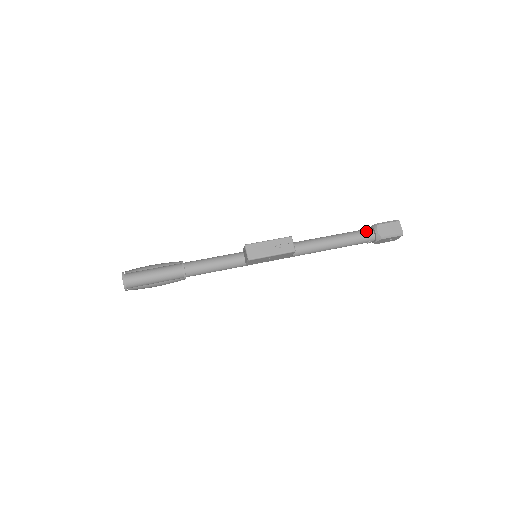
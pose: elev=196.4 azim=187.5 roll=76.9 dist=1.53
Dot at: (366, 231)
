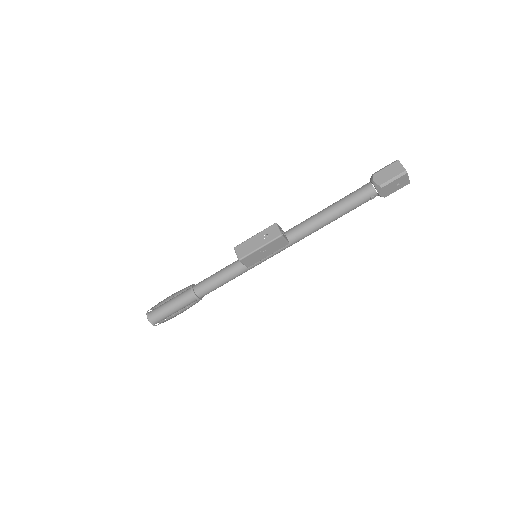
Dot at: (363, 187)
